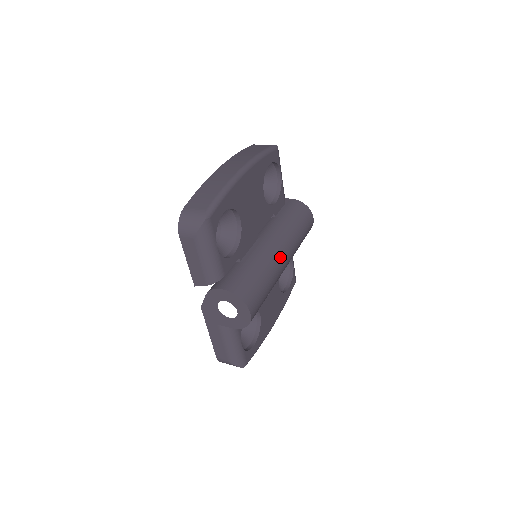
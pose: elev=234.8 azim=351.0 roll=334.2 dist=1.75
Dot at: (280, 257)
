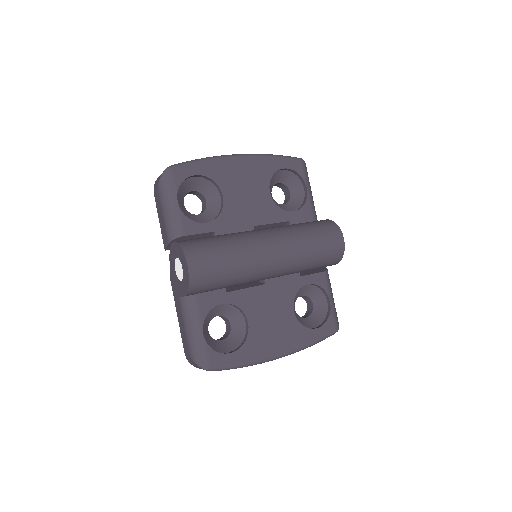
Dot at: (263, 242)
